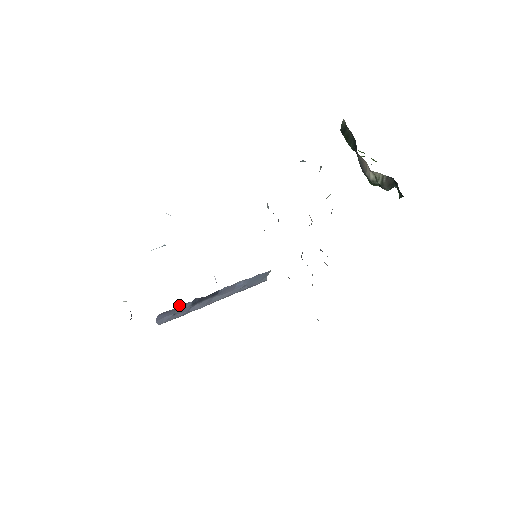
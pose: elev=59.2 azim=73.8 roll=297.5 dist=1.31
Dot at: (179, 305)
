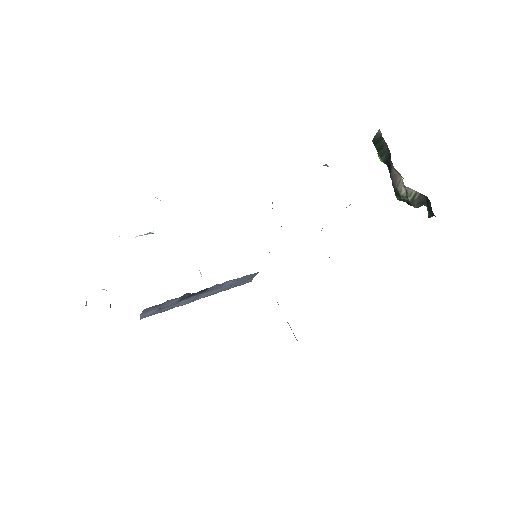
Dot at: (168, 300)
